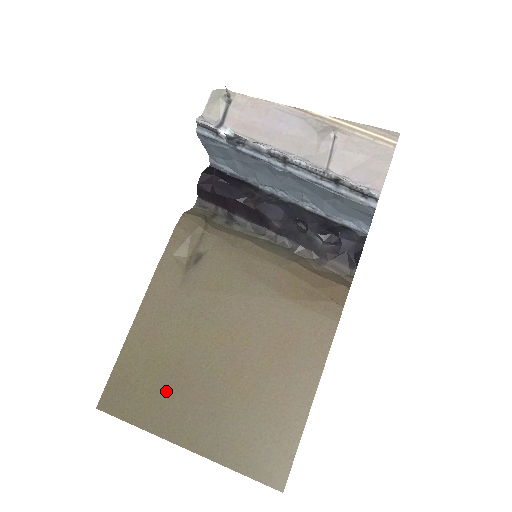
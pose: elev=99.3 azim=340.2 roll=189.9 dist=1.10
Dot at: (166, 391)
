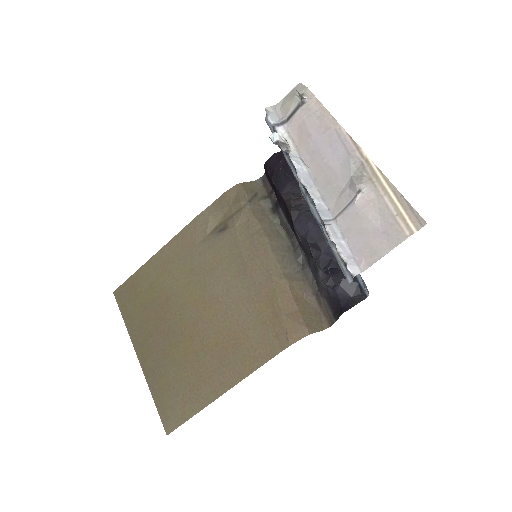
Dot at: (150, 312)
